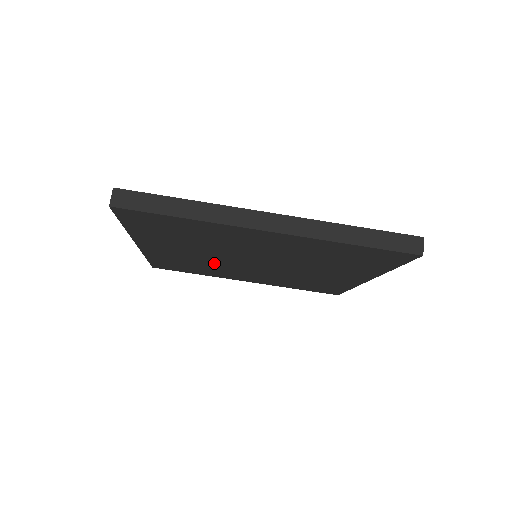
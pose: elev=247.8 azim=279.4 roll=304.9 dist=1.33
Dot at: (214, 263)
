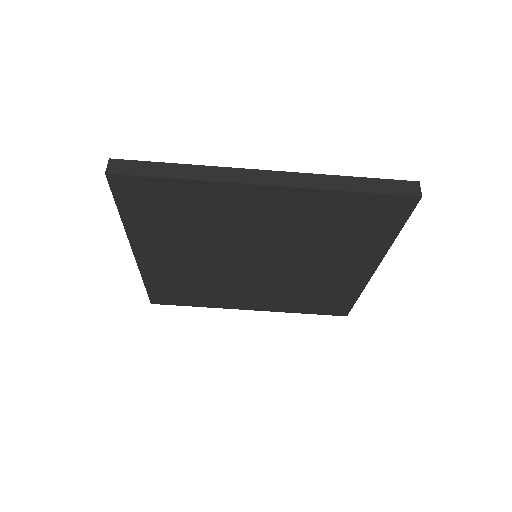
Dot at: (214, 275)
